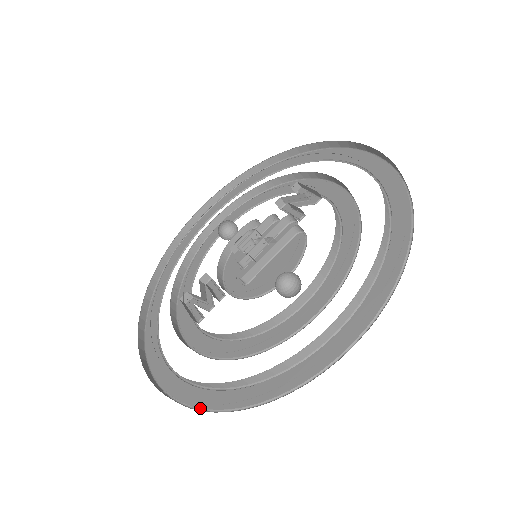
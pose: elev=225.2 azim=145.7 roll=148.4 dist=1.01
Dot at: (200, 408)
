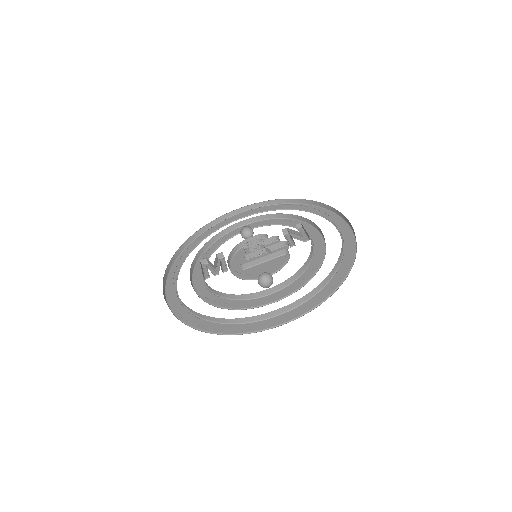
Dot at: (188, 324)
